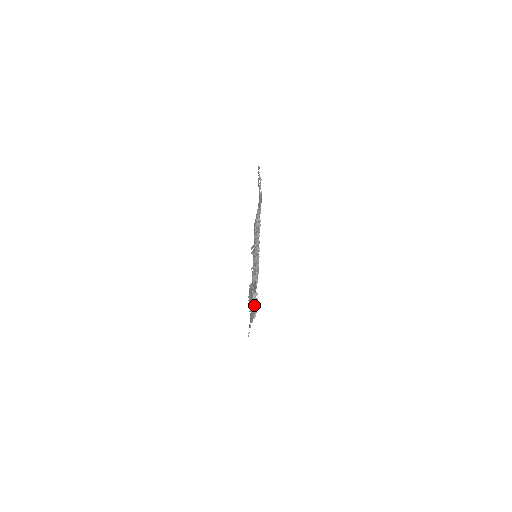
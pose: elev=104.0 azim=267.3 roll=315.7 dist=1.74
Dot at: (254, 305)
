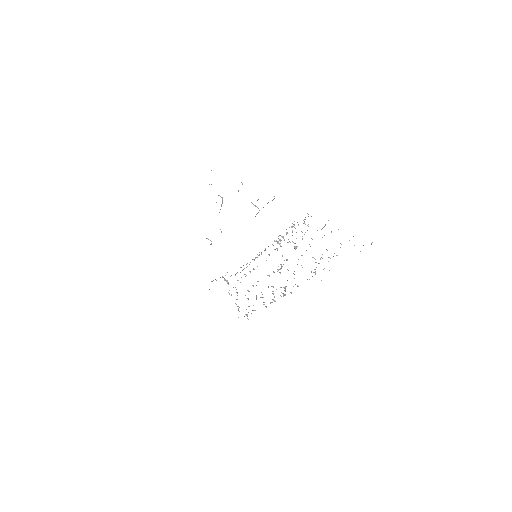
Dot at: occluded
